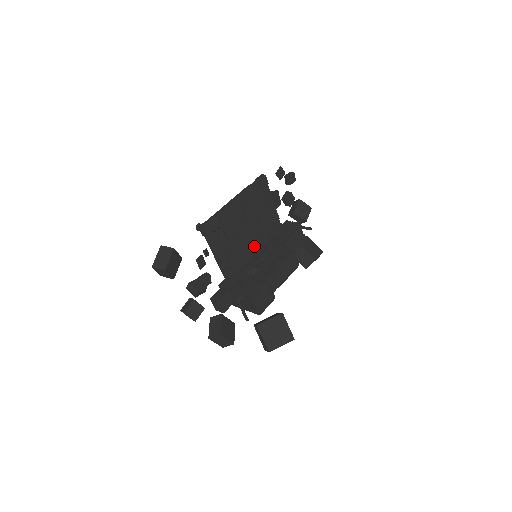
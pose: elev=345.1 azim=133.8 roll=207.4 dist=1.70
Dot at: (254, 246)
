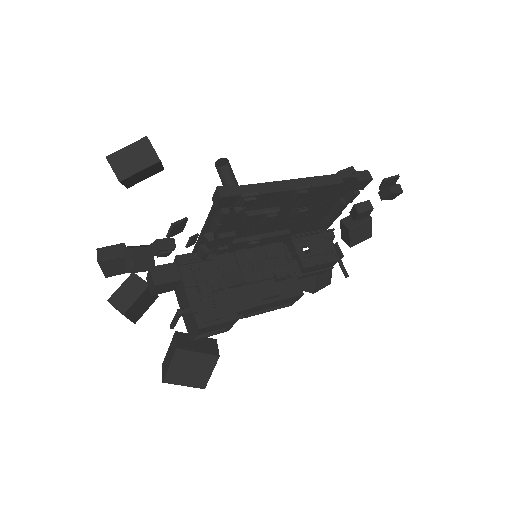
Dot at: (266, 240)
